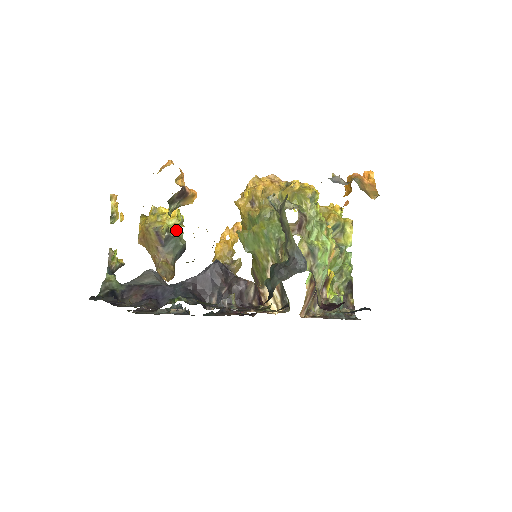
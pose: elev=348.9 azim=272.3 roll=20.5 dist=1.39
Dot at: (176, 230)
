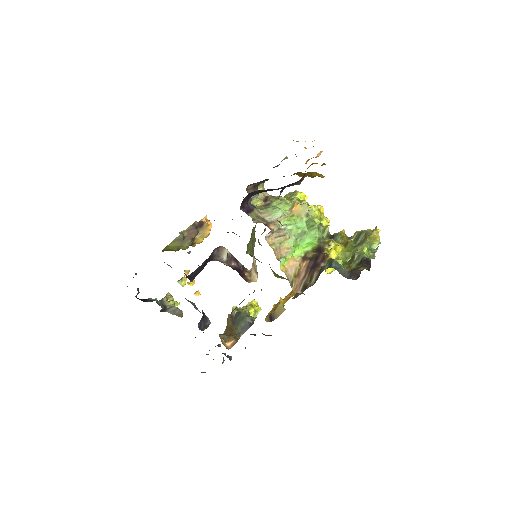
Dot at: (245, 309)
